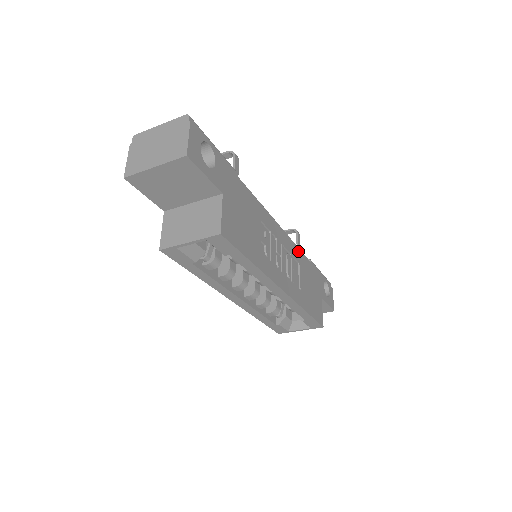
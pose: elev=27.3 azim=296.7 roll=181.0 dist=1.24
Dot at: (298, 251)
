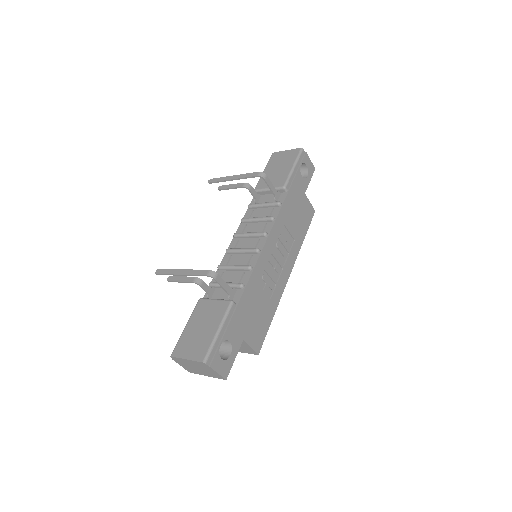
Dot at: (279, 218)
